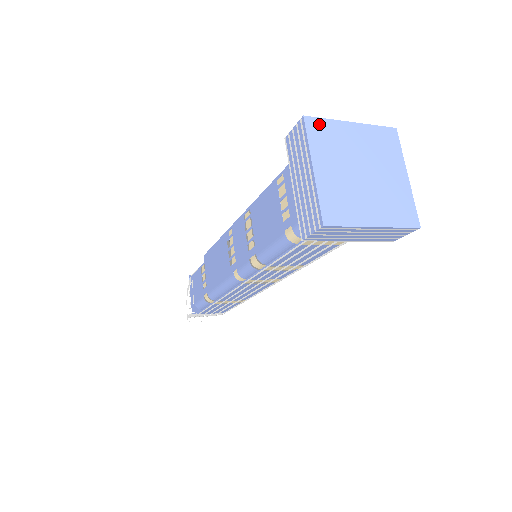
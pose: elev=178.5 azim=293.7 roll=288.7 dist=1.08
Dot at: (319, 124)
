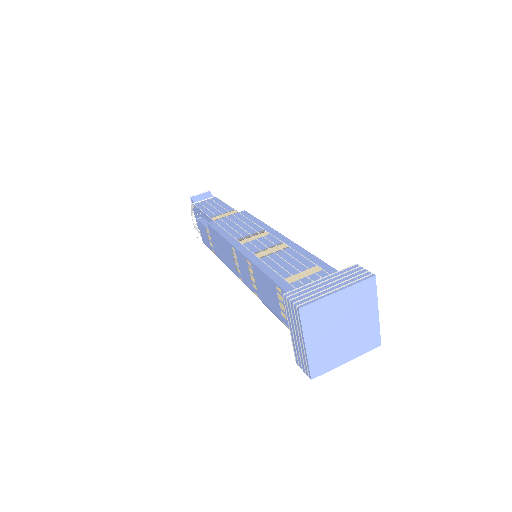
Dot at: (311, 309)
